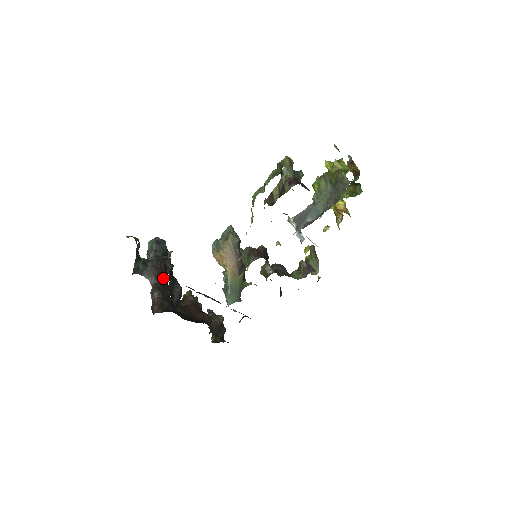
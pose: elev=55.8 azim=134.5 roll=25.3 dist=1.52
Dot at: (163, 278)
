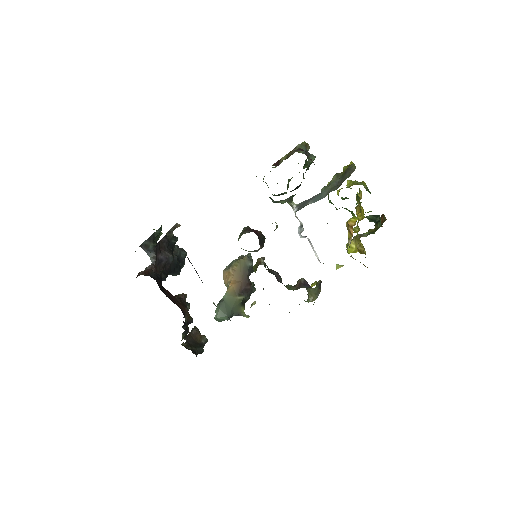
Dot at: occluded
